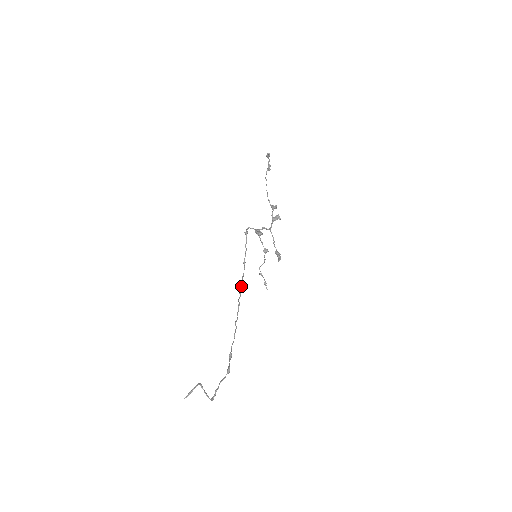
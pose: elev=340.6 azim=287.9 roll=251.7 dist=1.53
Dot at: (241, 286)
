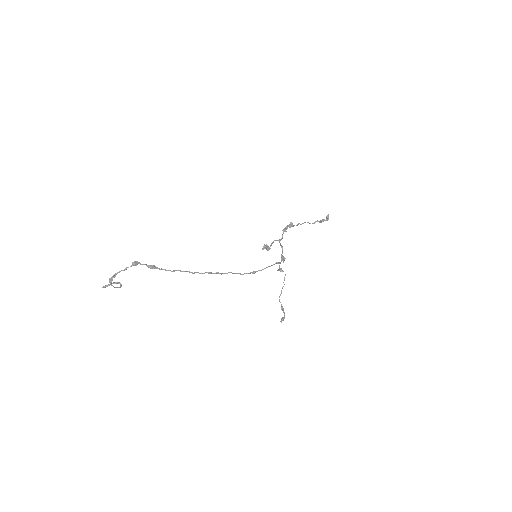
Dot at: (228, 272)
